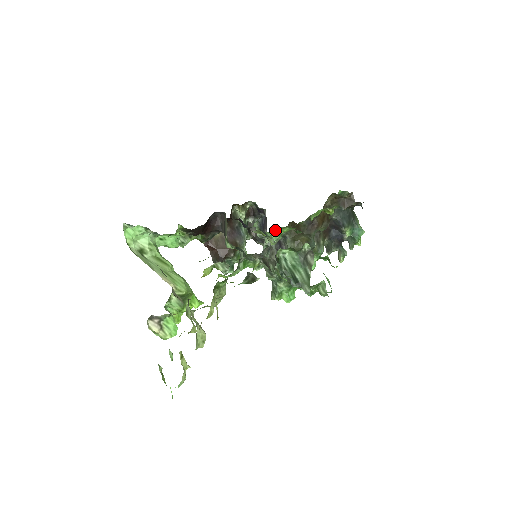
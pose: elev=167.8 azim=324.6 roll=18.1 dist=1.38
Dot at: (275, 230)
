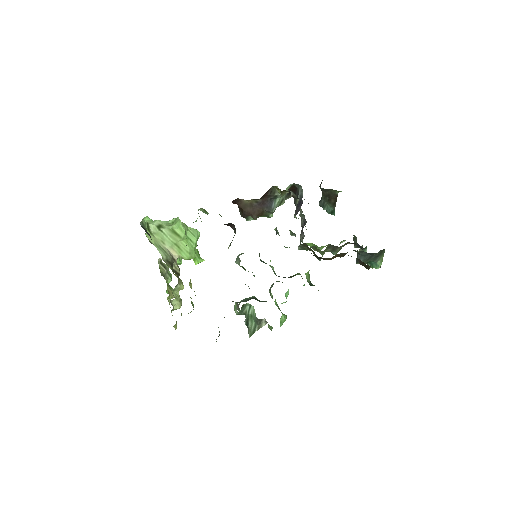
Dot at: (293, 233)
